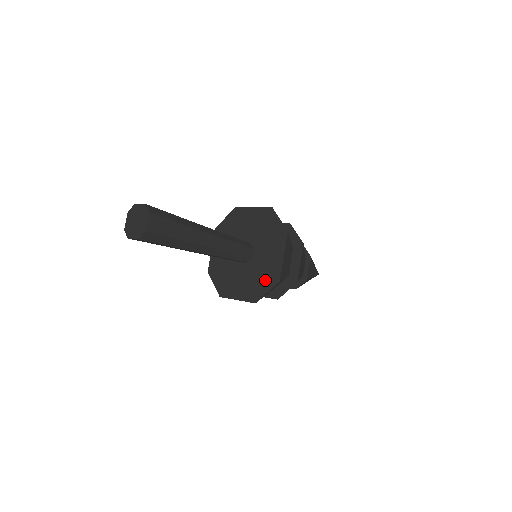
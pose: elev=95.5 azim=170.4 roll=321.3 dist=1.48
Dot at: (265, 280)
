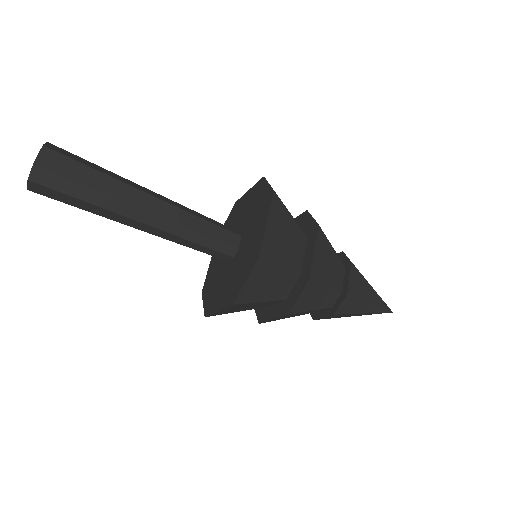
Dot at: (245, 267)
